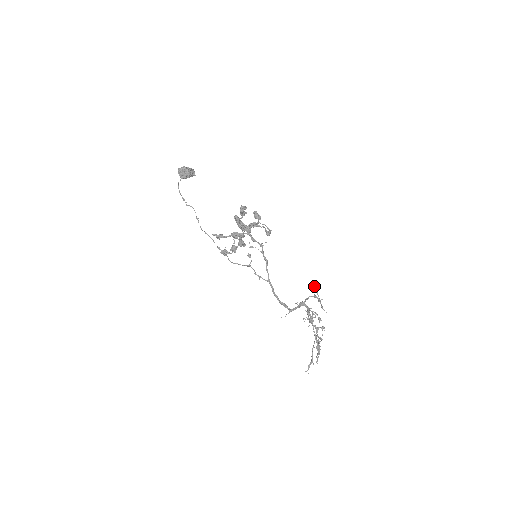
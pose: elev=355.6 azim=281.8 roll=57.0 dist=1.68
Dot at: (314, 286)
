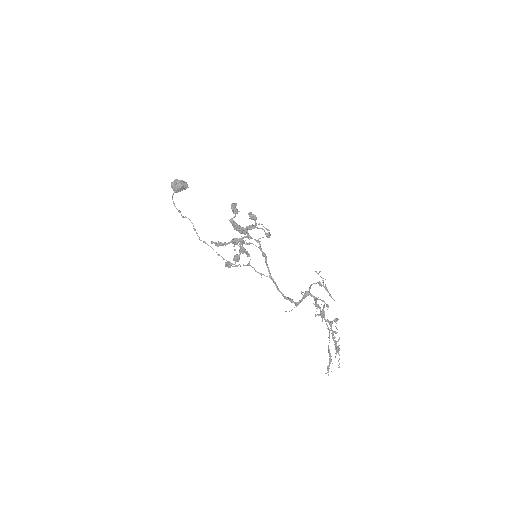
Dot at: (318, 274)
